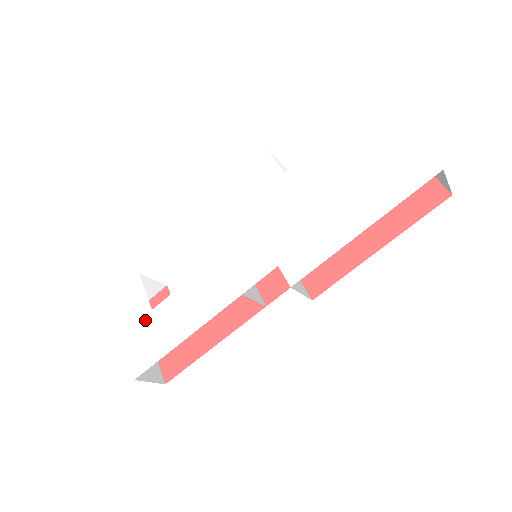
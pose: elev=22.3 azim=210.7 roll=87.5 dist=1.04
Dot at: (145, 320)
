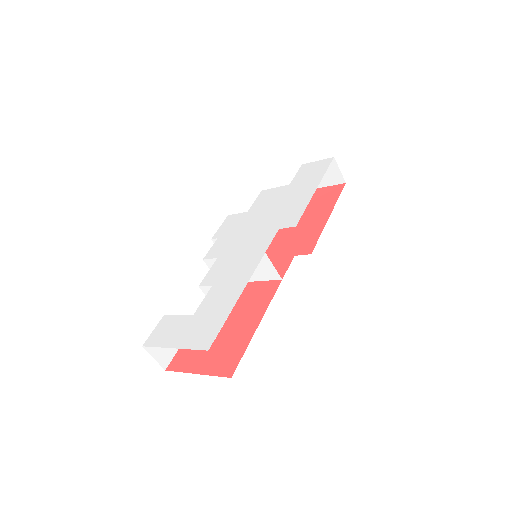
Dot at: (191, 323)
